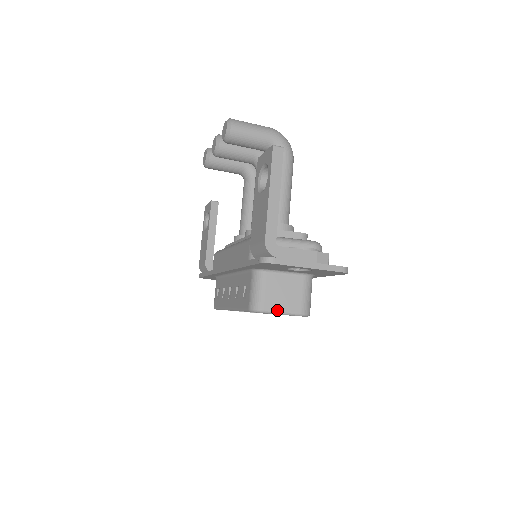
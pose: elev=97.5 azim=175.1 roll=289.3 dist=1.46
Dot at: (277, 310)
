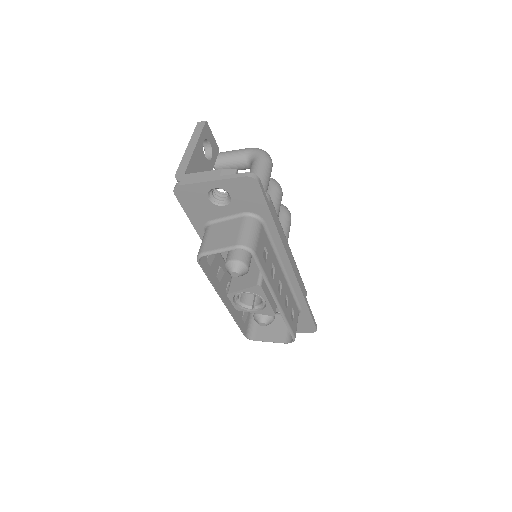
Dot at: (214, 249)
